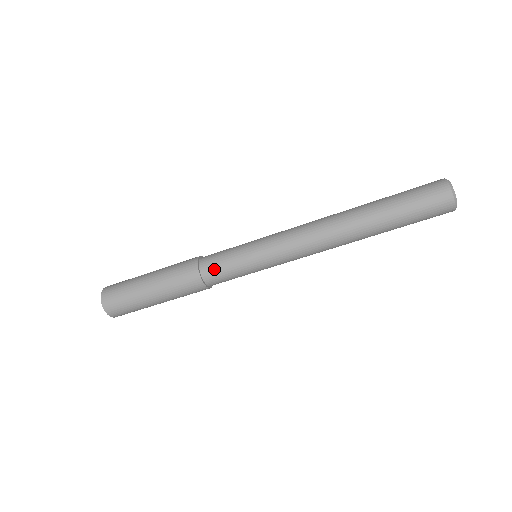
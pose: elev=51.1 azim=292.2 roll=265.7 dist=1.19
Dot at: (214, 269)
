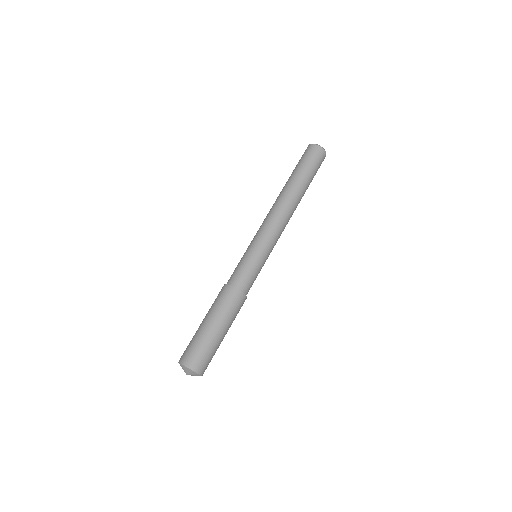
Dot at: (231, 276)
